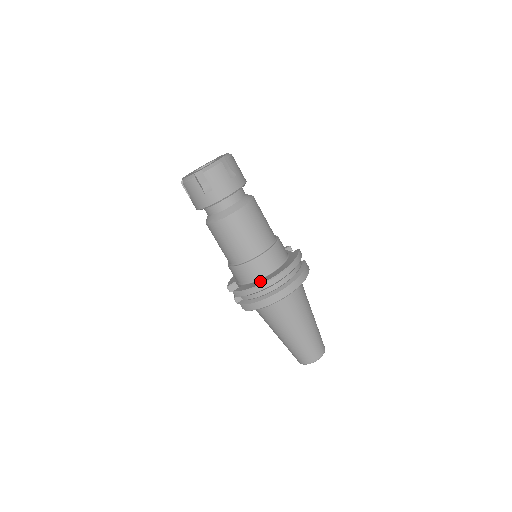
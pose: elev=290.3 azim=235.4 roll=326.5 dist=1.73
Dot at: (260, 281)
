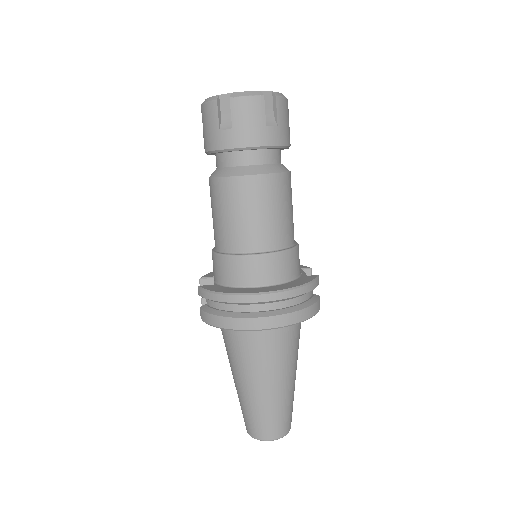
Dot at: (237, 289)
